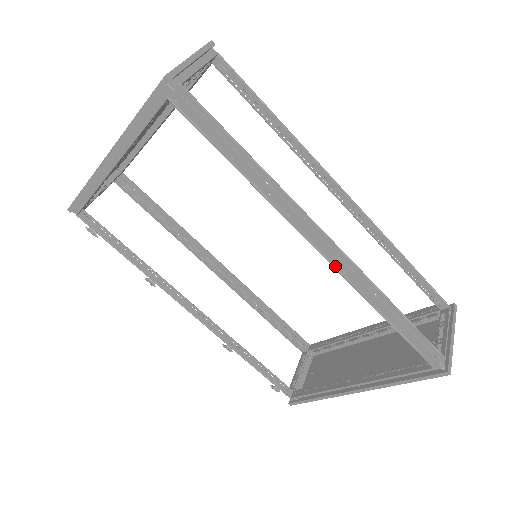
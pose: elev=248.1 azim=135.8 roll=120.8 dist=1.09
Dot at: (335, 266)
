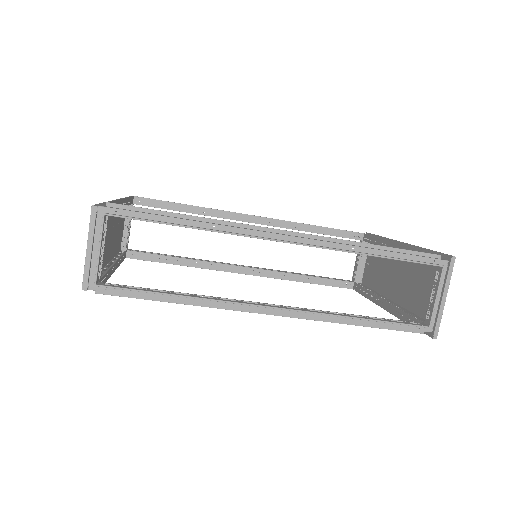
Dot at: (292, 317)
